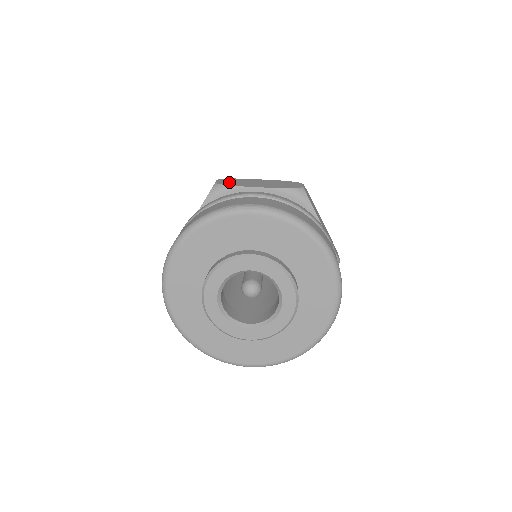
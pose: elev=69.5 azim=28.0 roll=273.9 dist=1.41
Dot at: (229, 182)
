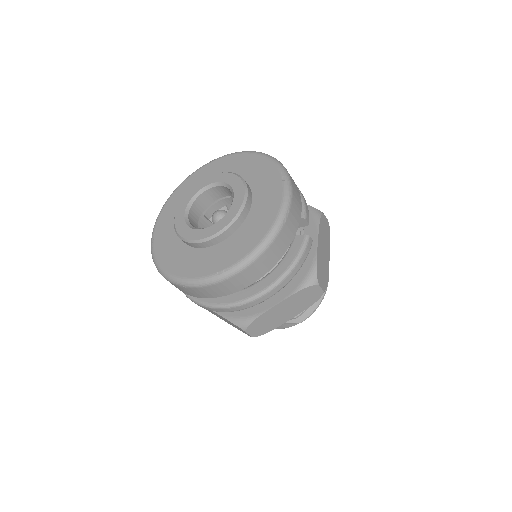
Dot at: occluded
